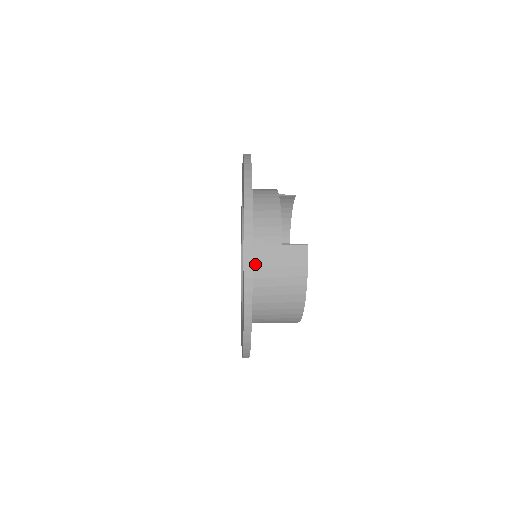
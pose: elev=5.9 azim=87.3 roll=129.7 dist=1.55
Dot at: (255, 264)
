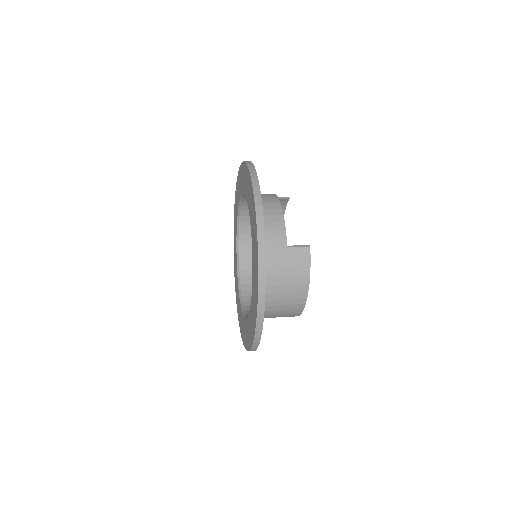
Dot at: occluded
